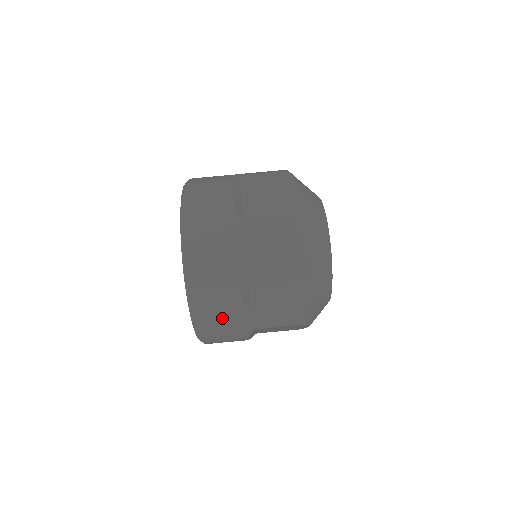
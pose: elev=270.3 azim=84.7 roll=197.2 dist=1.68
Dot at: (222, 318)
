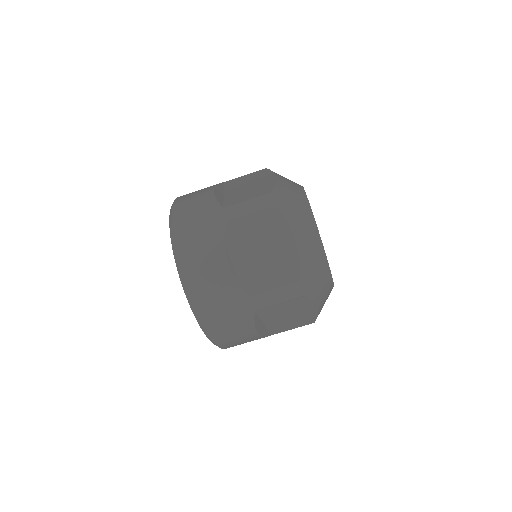
Dot at: occluded
